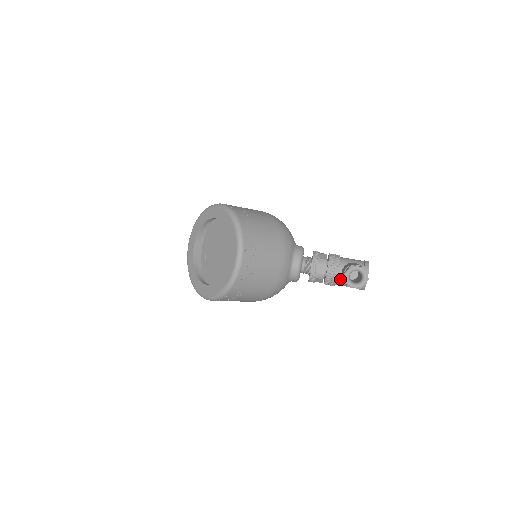
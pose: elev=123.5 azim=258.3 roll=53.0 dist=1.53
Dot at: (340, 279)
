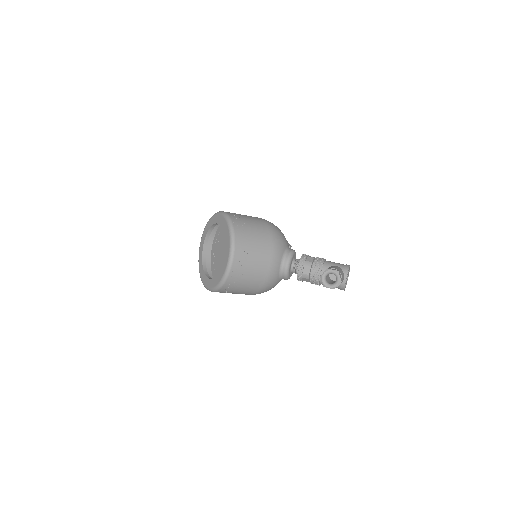
Dot at: occluded
